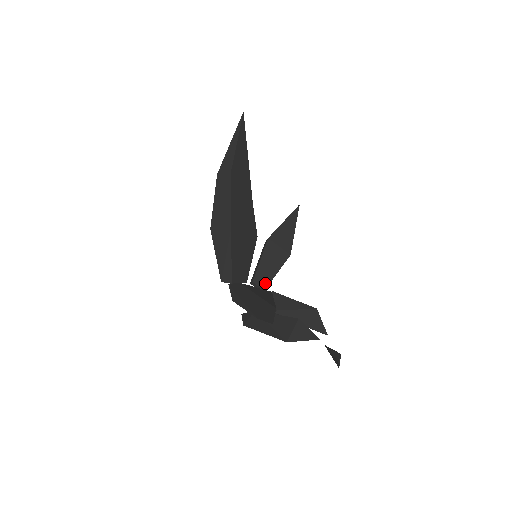
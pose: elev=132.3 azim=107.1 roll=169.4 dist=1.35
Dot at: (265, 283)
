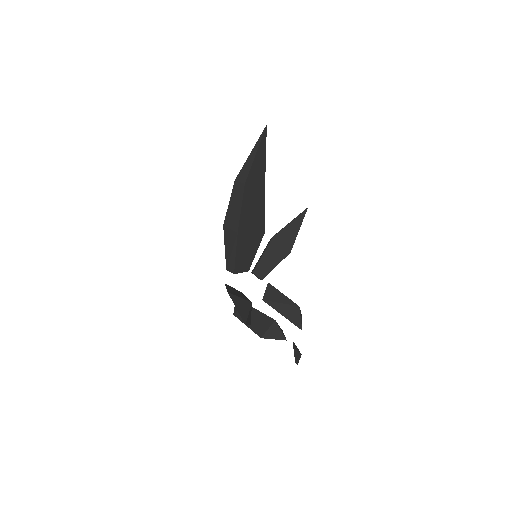
Dot at: (264, 274)
